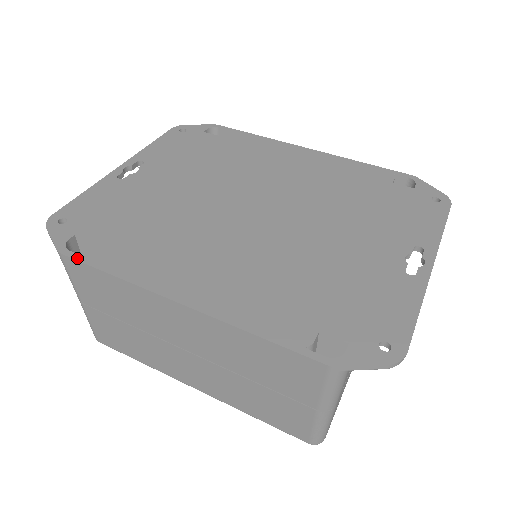
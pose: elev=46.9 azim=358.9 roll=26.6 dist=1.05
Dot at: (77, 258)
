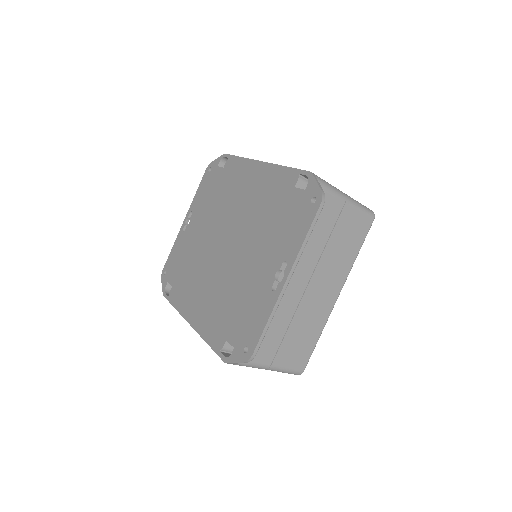
Dot at: (167, 298)
